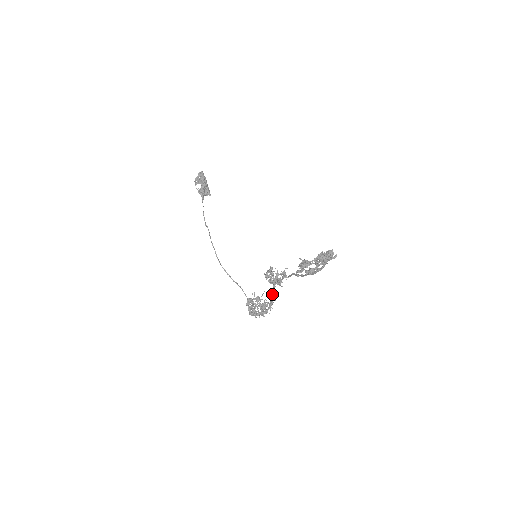
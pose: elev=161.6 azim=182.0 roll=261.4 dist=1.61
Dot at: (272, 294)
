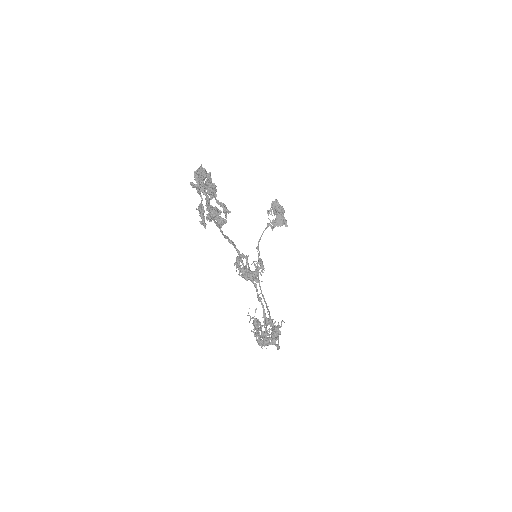
Dot at: occluded
